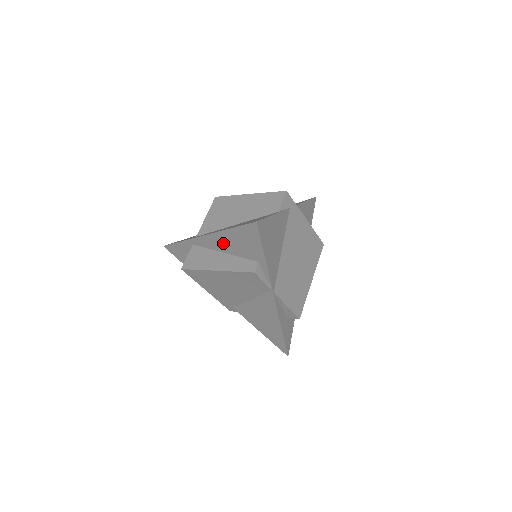
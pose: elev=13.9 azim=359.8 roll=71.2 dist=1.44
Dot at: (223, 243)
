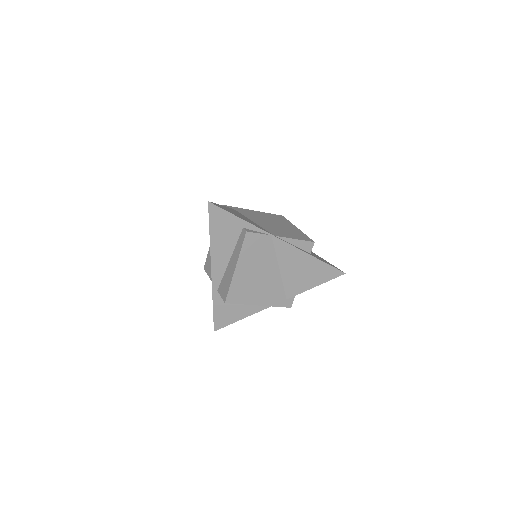
Dot at: (221, 253)
